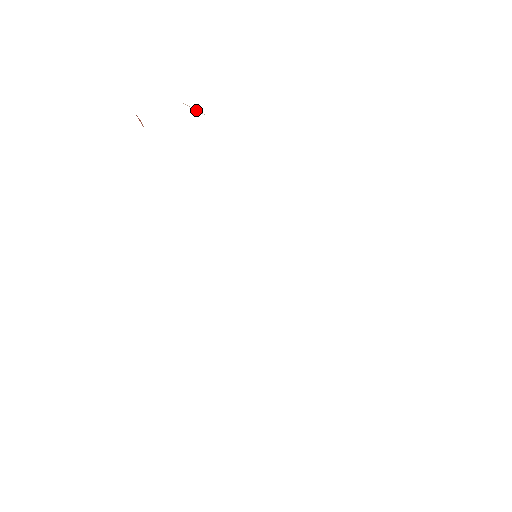
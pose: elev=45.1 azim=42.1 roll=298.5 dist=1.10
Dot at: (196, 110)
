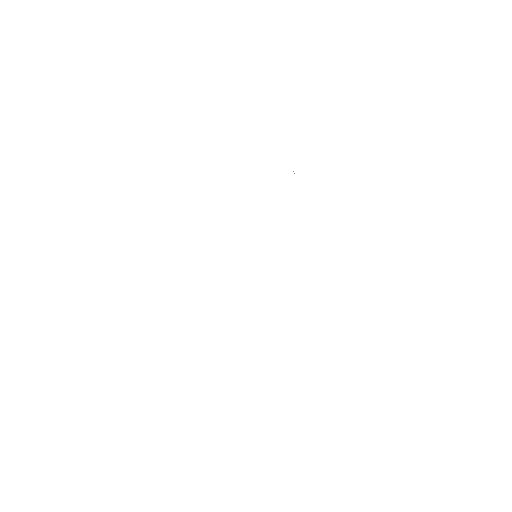
Dot at: (293, 171)
